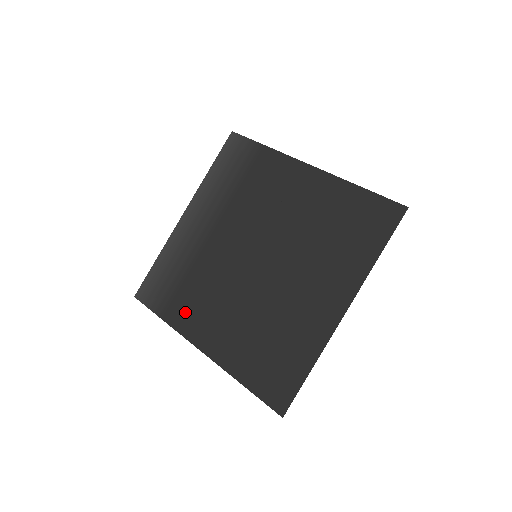
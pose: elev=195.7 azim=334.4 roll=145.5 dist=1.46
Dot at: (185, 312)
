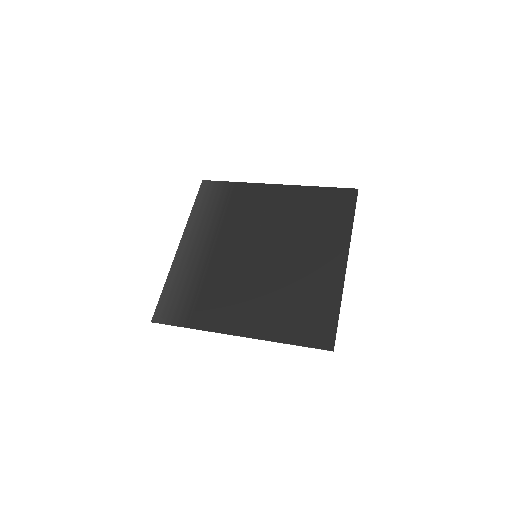
Dot at: (210, 313)
